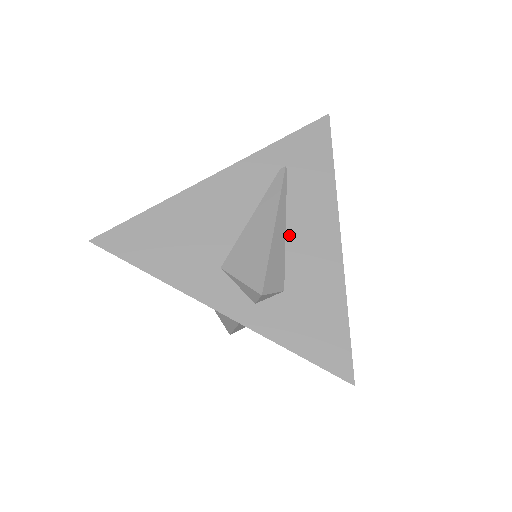
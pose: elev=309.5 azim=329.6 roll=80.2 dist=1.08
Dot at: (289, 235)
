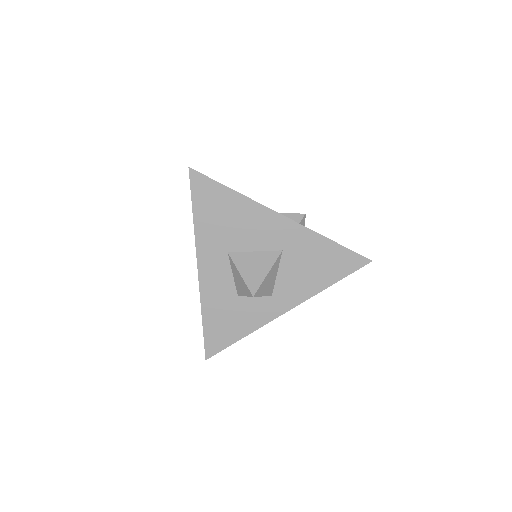
Dot at: occluded
